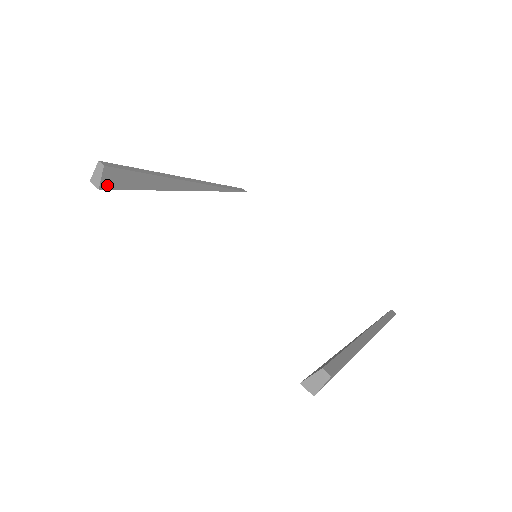
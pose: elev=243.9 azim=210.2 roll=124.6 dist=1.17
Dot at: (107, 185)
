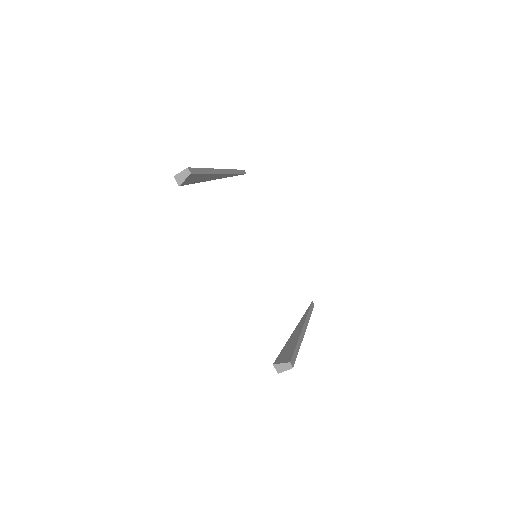
Dot at: (184, 183)
